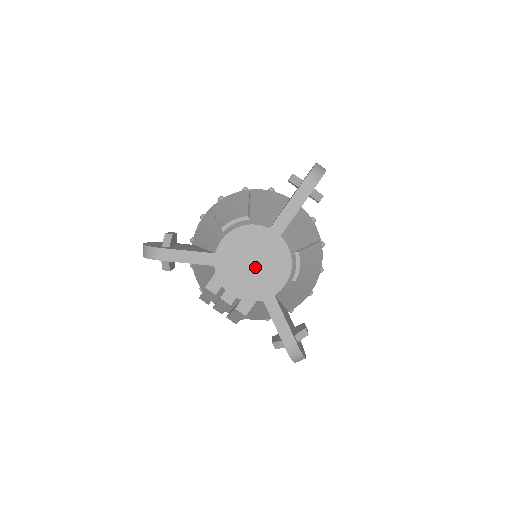
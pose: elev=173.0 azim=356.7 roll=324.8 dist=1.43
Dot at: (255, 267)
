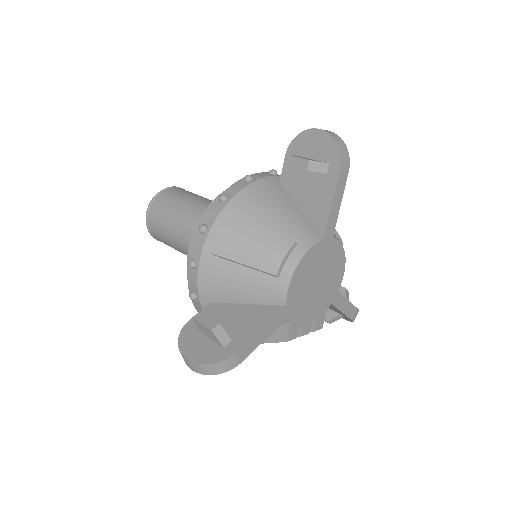
Dot at: (320, 284)
